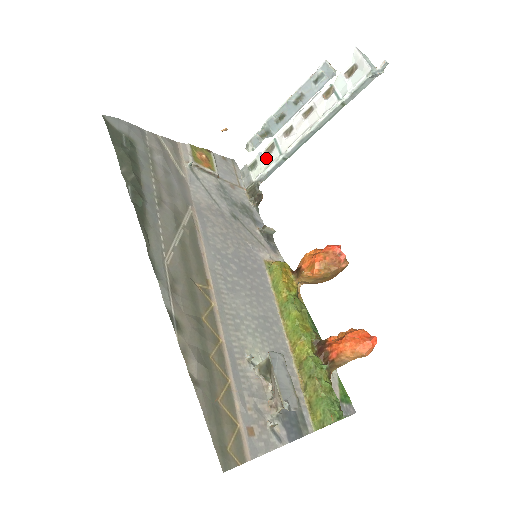
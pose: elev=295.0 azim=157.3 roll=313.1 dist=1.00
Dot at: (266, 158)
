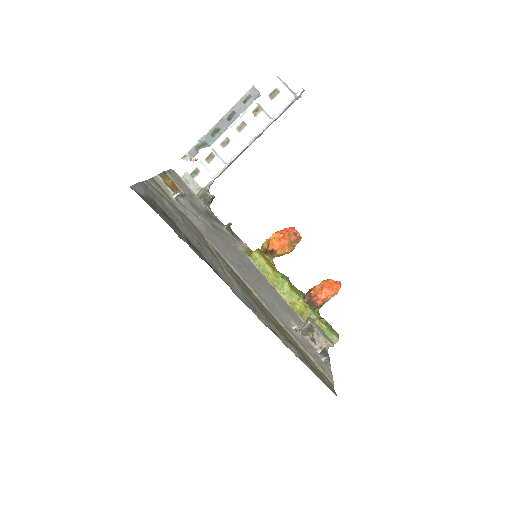
Dot at: (209, 166)
